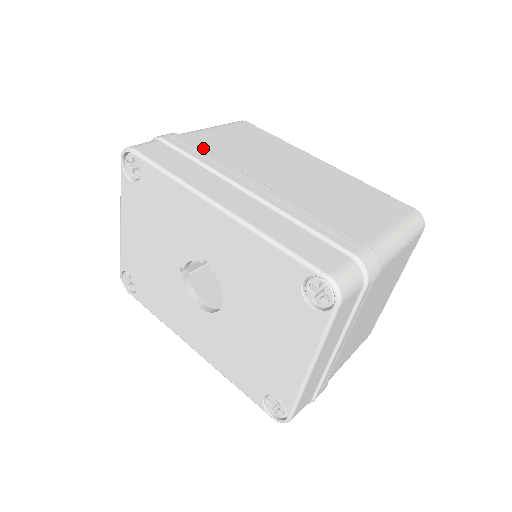
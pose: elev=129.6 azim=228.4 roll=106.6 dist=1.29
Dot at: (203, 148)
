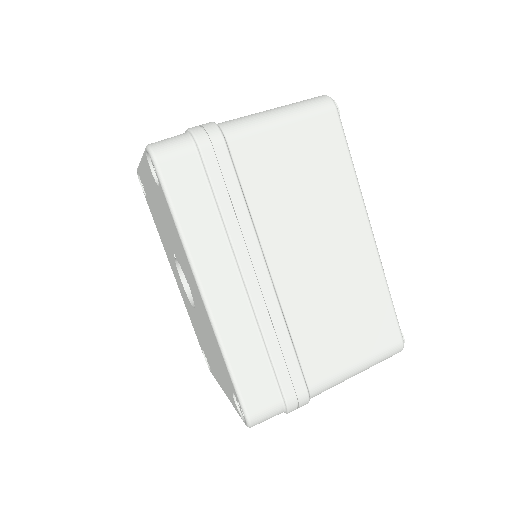
Dot at: (242, 179)
